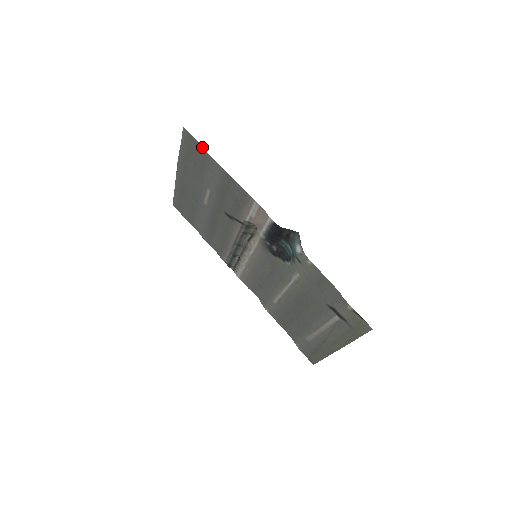
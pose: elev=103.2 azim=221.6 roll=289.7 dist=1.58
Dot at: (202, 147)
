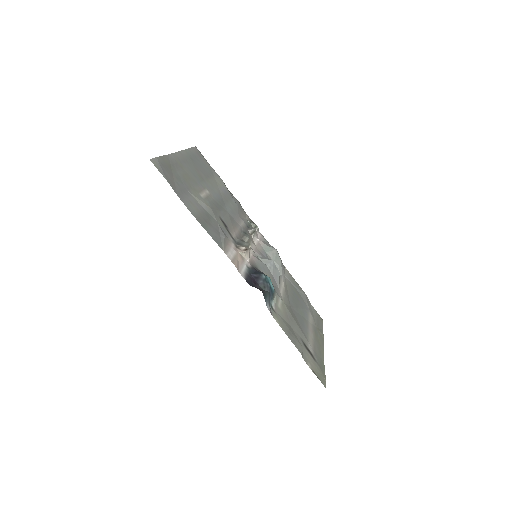
Dot at: (172, 187)
